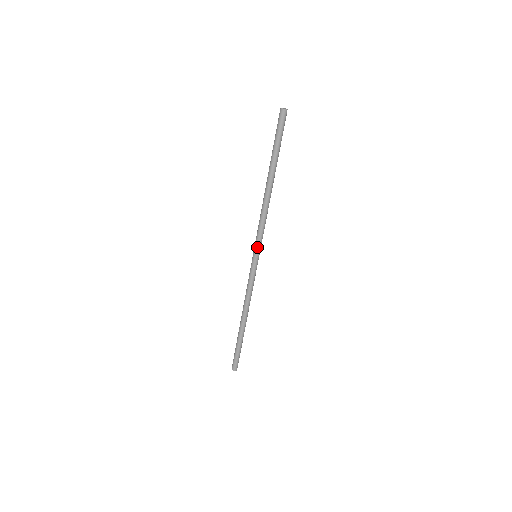
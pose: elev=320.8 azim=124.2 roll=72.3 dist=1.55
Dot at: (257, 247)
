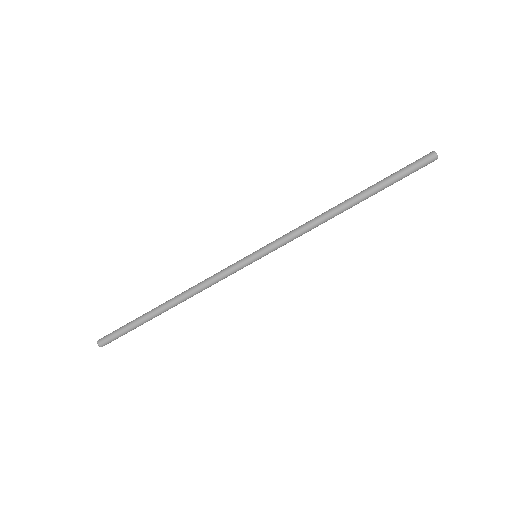
Dot at: (267, 246)
